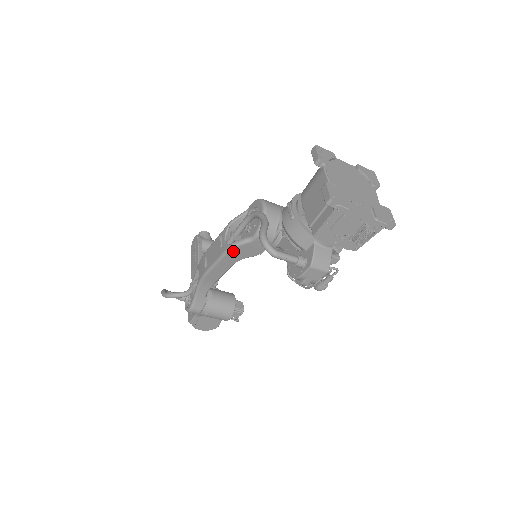
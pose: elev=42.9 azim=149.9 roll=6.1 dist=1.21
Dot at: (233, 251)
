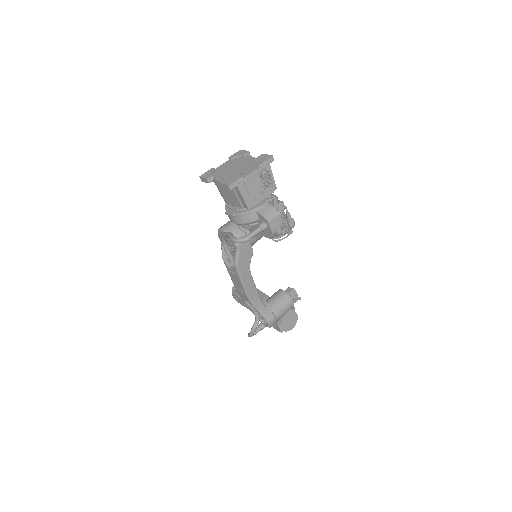
Dot at: (240, 267)
